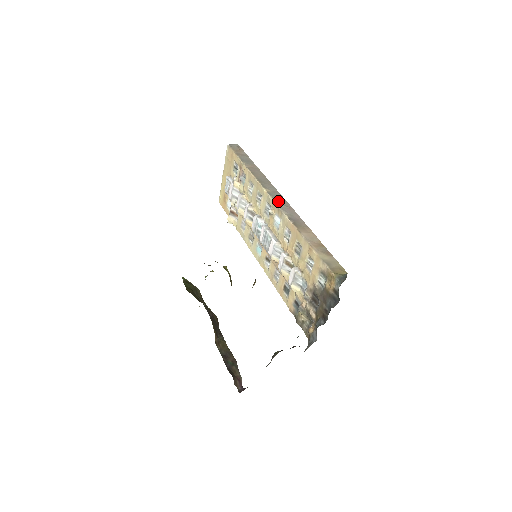
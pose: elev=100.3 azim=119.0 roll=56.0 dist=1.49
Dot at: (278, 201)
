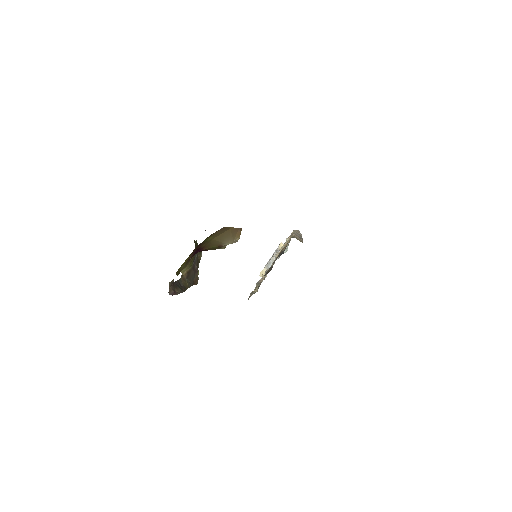
Dot at: occluded
